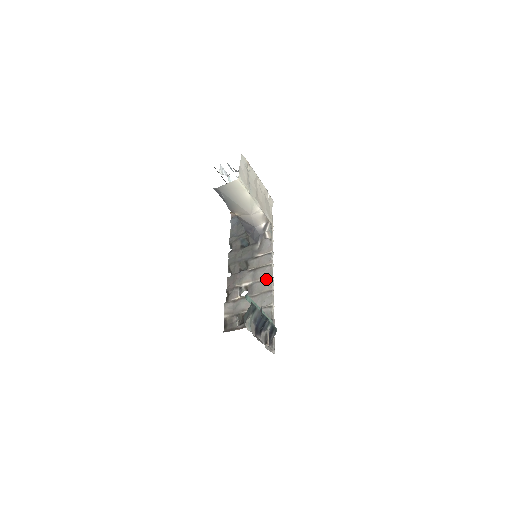
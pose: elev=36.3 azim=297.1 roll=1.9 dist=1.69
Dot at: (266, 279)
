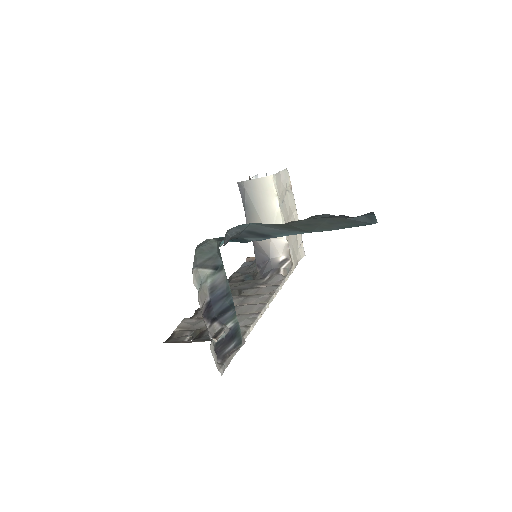
Dot at: (257, 303)
